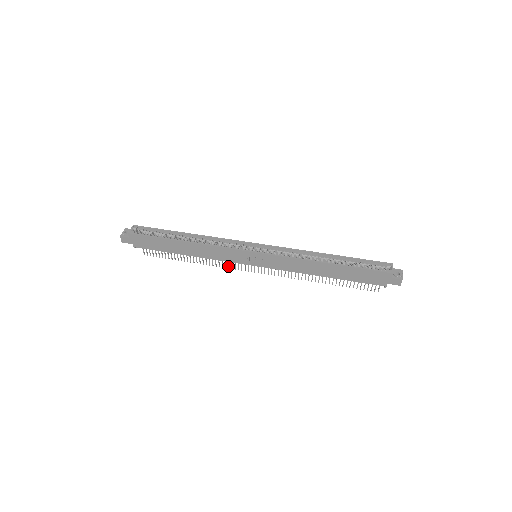
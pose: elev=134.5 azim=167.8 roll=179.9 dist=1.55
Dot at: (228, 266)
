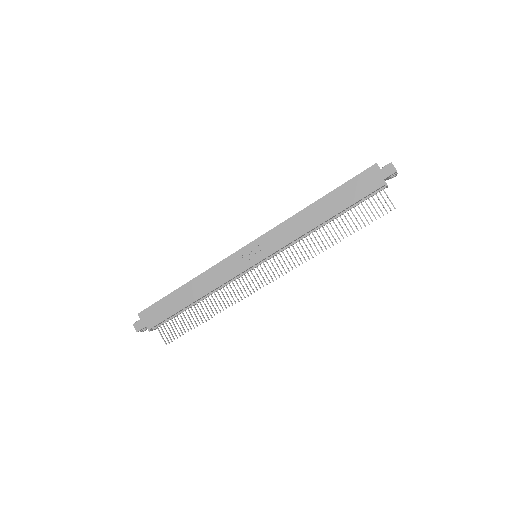
Dot at: occluded
